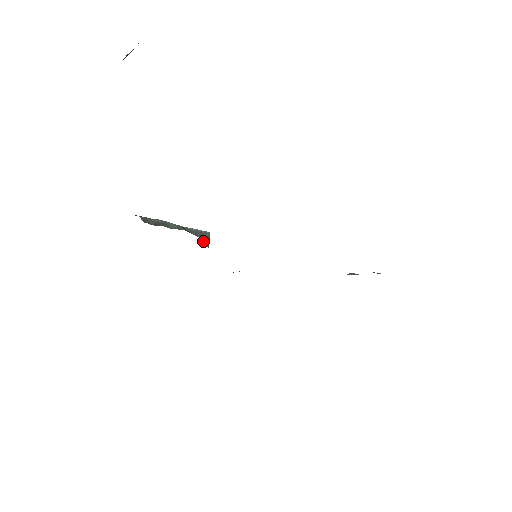
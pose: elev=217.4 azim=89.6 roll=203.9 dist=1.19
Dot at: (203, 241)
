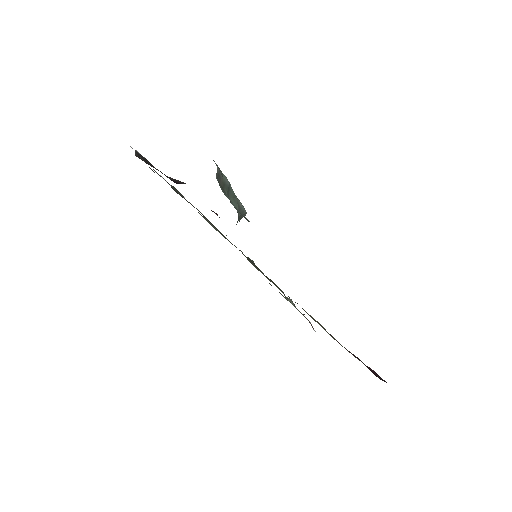
Dot at: (237, 222)
